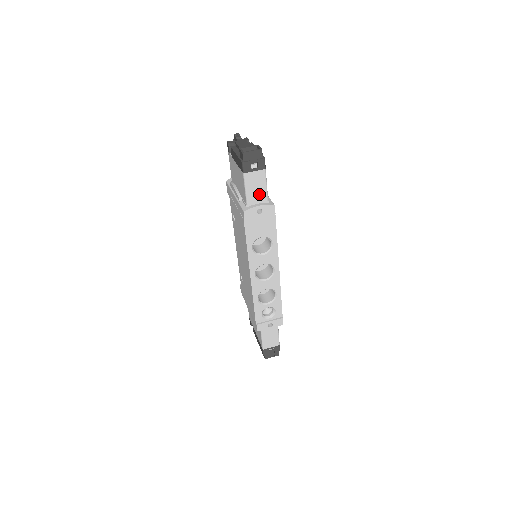
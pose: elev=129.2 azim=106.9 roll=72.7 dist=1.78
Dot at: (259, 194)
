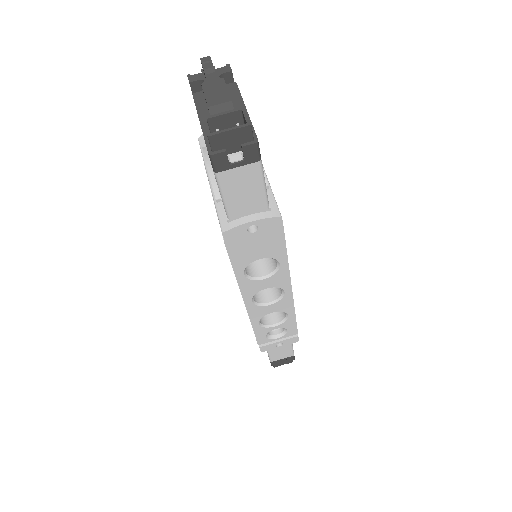
Dot at: (250, 201)
